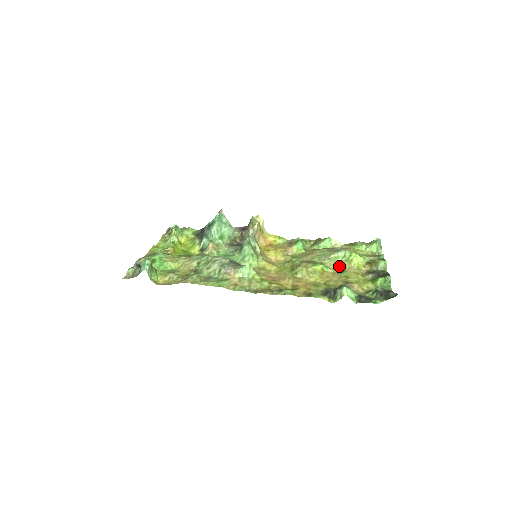
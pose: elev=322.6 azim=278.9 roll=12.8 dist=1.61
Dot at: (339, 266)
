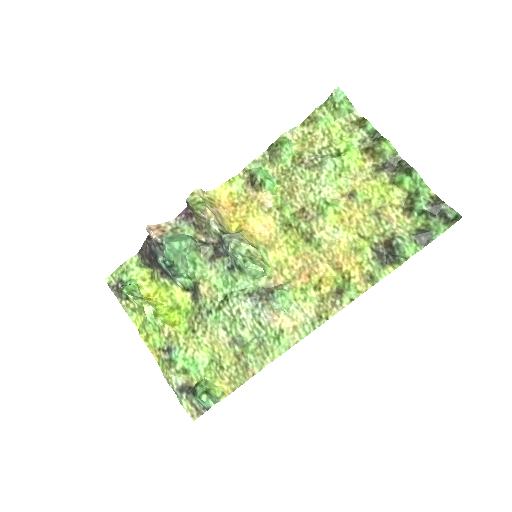
Dot at: (341, 185)
